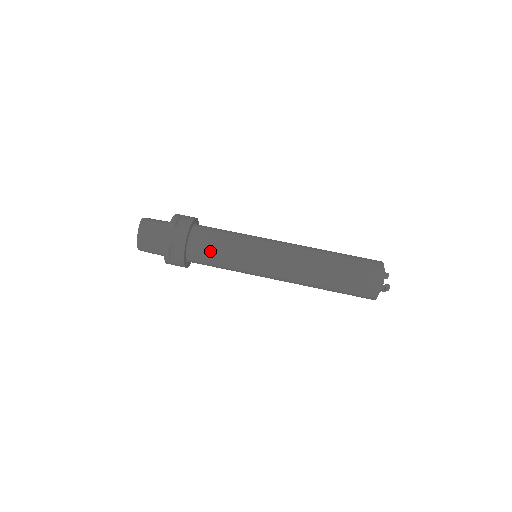
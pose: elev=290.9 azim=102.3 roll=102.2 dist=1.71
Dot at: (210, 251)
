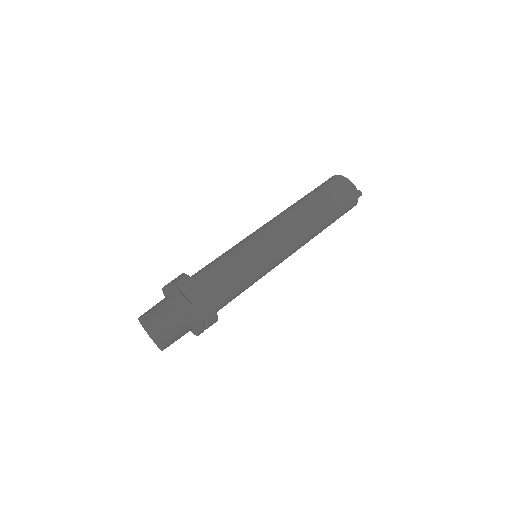
Dot at: (233, 293)
